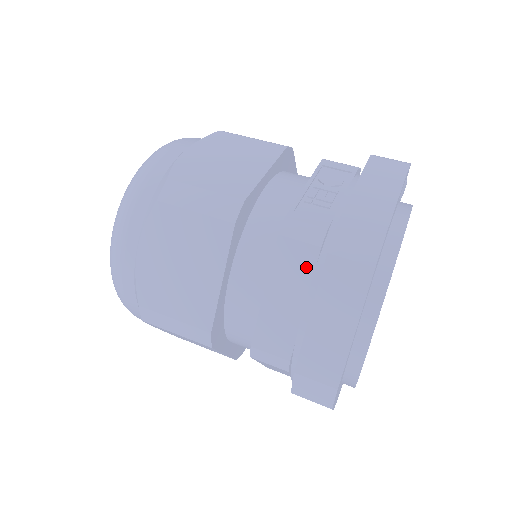
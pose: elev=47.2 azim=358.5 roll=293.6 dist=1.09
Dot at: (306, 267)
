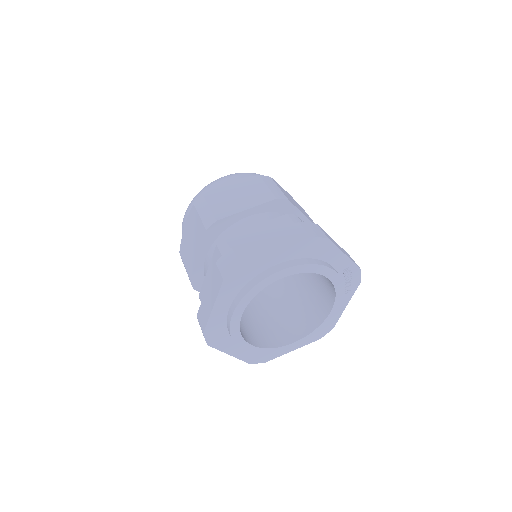
Dot at: occluded
